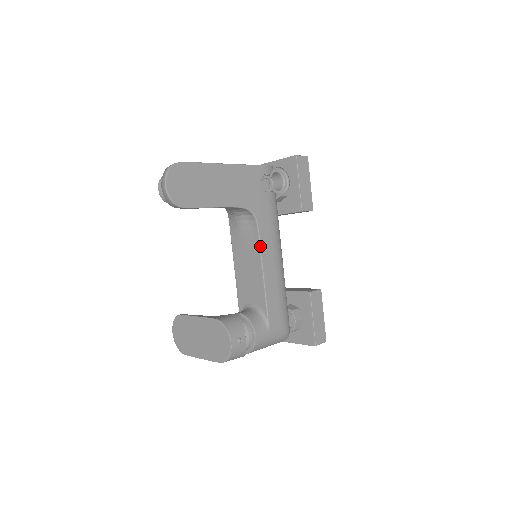
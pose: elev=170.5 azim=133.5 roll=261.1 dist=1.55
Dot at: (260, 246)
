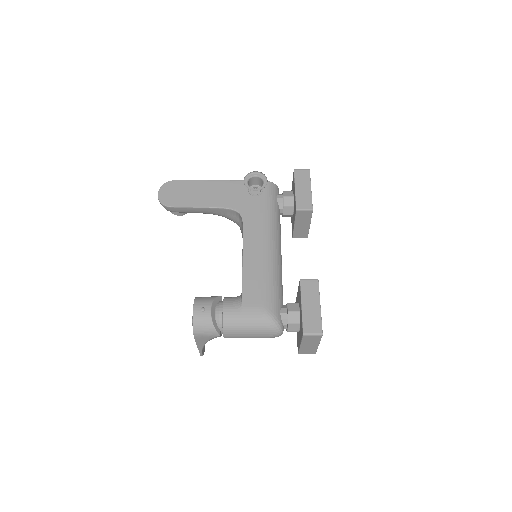
Dot at: (243, 237)
